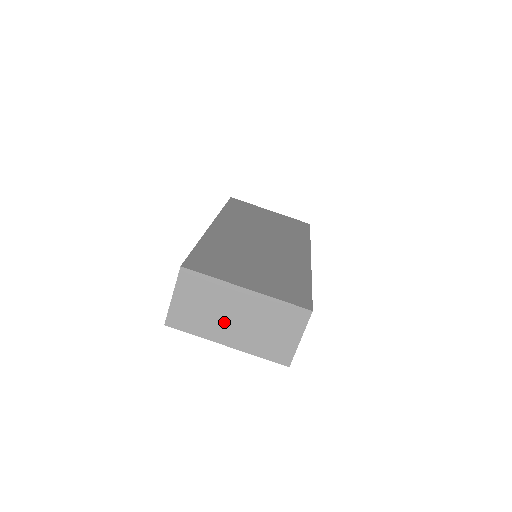
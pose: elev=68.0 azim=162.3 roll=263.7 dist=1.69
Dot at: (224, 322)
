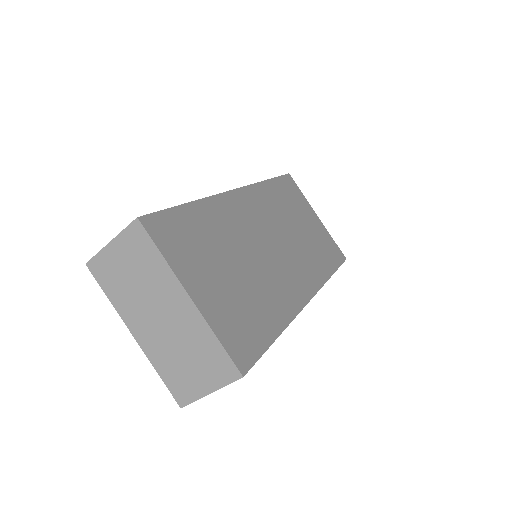
Dot at: (145, 311)
